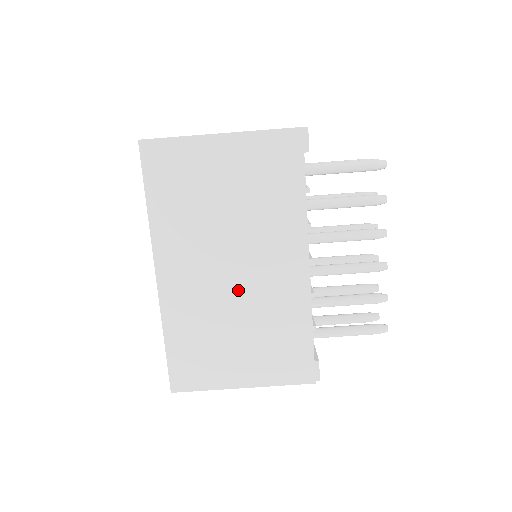
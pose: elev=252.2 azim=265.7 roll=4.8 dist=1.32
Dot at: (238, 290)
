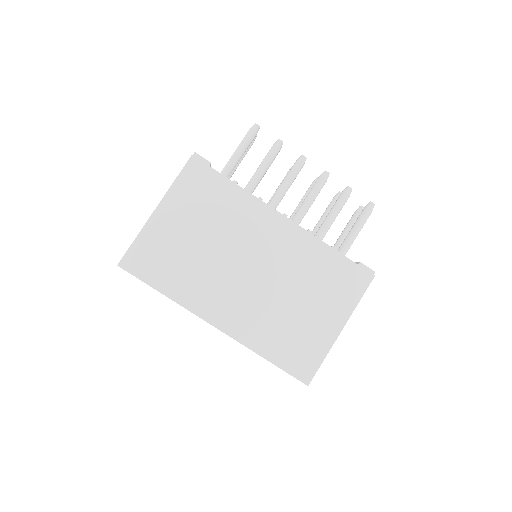
Dot at: (268, 278)
